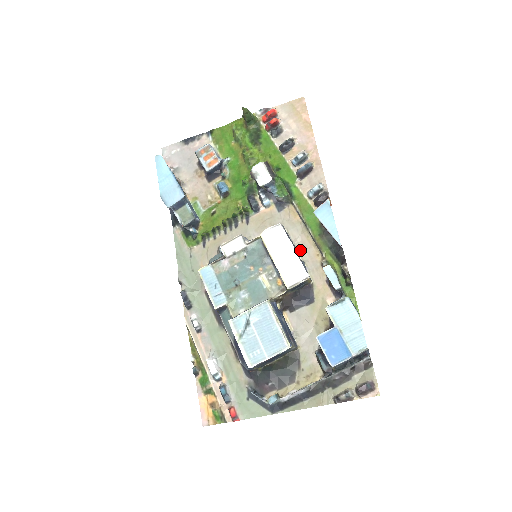
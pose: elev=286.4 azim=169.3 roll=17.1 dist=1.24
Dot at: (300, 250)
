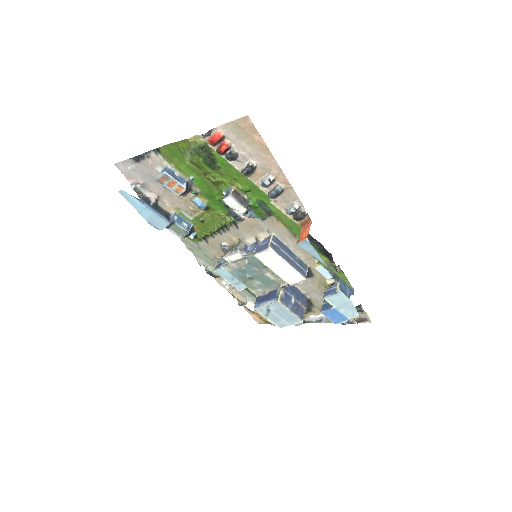
Dot at: (292, 247)
